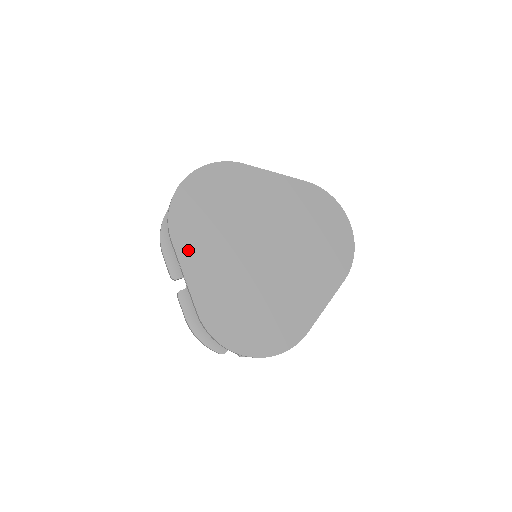
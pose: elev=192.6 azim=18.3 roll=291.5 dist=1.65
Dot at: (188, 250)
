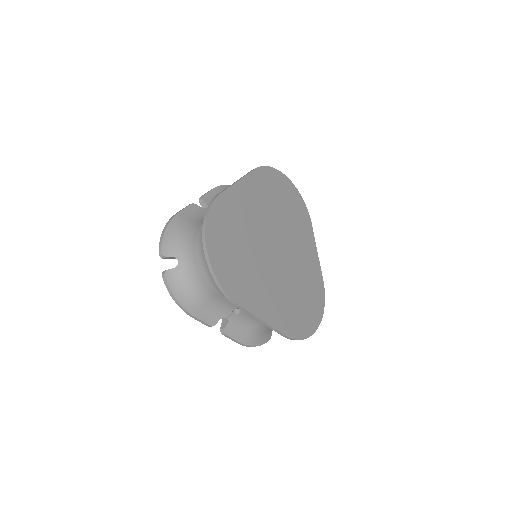
Dot at: (251, 301)
